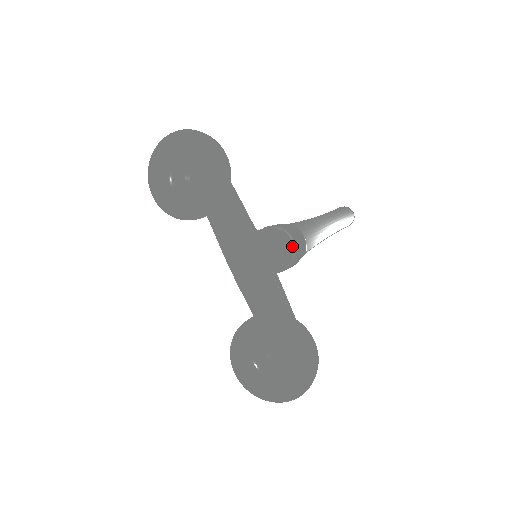
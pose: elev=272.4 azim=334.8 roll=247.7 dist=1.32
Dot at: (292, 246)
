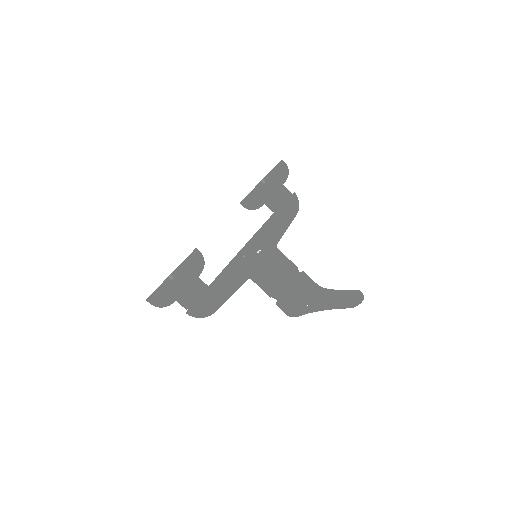
Dot at: (268, 252)
